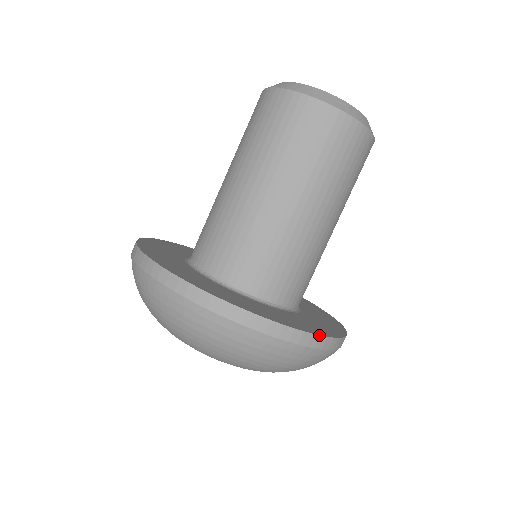
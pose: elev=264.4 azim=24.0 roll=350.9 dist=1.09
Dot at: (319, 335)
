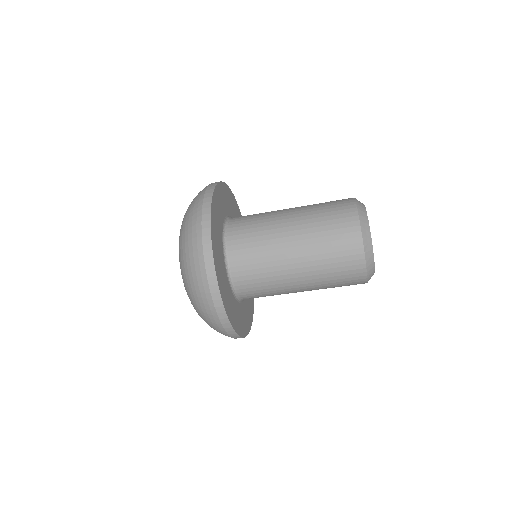
Dot at: (238, 335)
